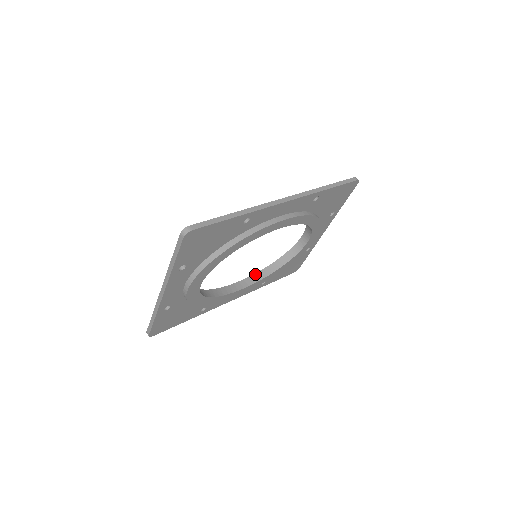
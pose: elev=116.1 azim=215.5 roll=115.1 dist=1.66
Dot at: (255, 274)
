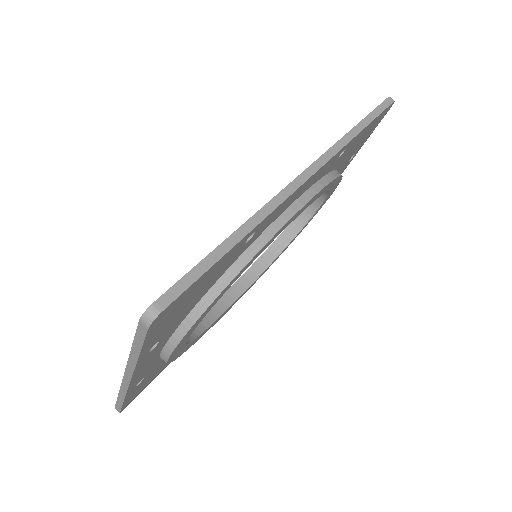
Dot at: (251, 267)
